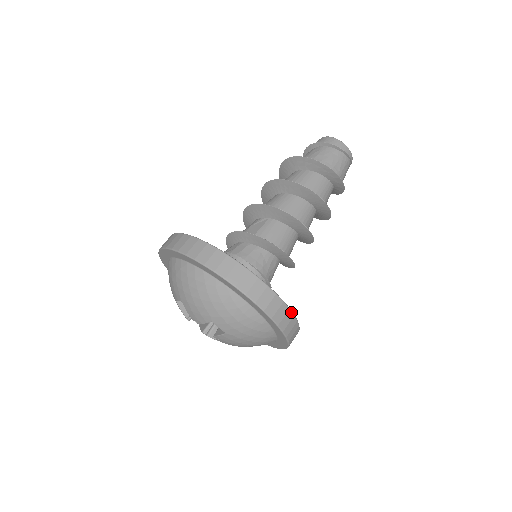
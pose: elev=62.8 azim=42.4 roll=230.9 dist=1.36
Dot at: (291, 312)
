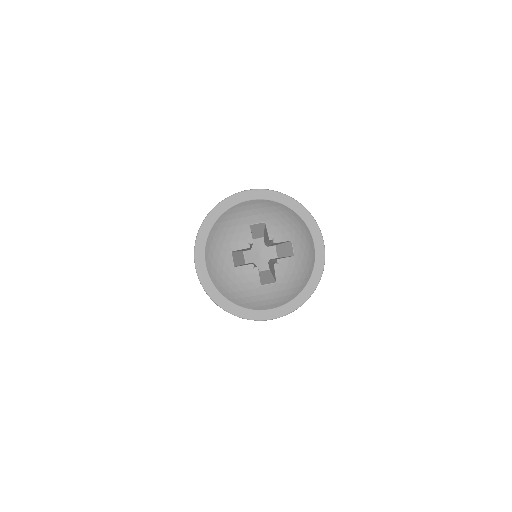
Dot at: occluded
